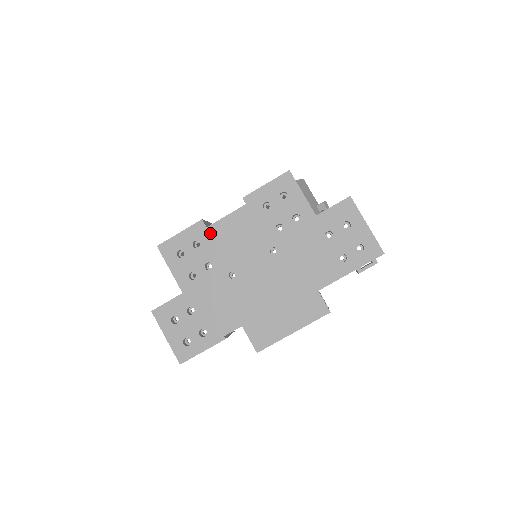
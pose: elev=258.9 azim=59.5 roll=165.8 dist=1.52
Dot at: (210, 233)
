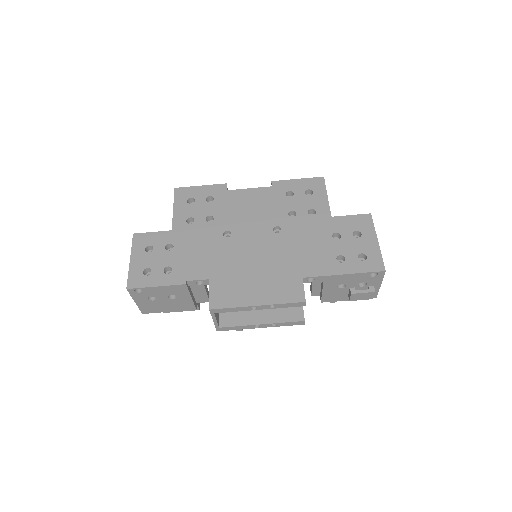
Dot at: (227, 195)
